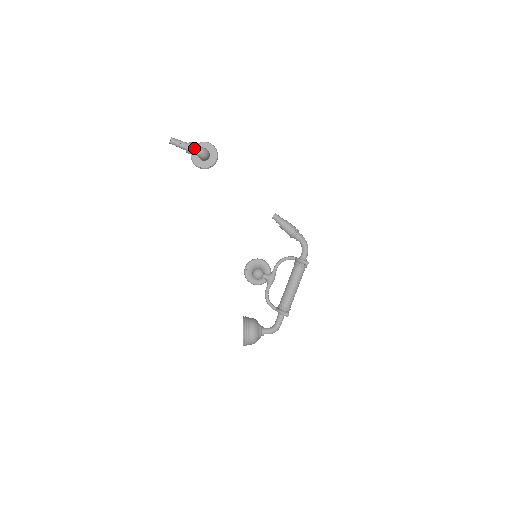
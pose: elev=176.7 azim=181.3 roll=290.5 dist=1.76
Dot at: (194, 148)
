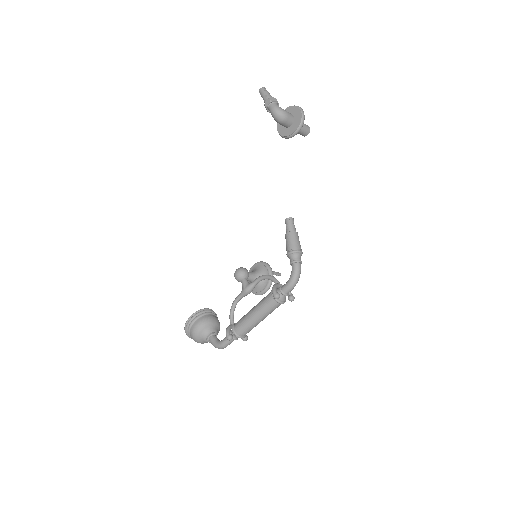
Dot at: (271, 105)
